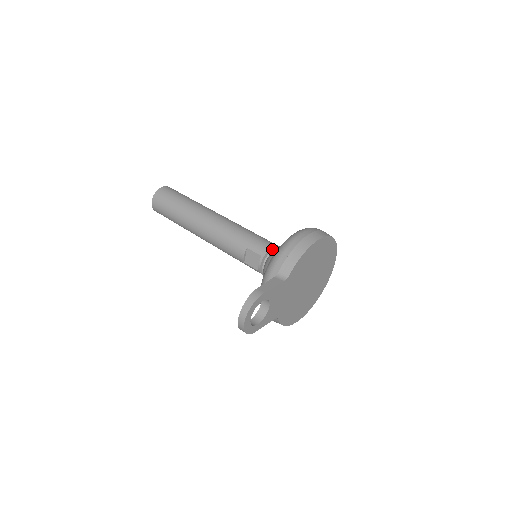
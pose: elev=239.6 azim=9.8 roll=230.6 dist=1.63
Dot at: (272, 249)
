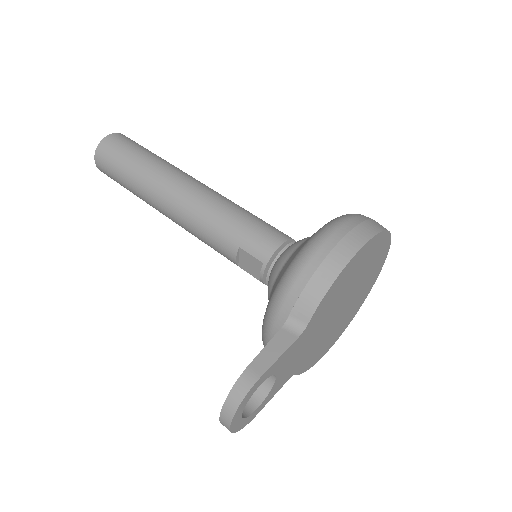
Dot at: (280, 250)
